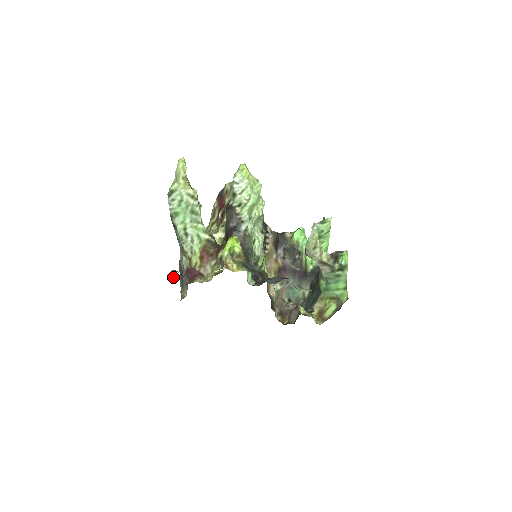
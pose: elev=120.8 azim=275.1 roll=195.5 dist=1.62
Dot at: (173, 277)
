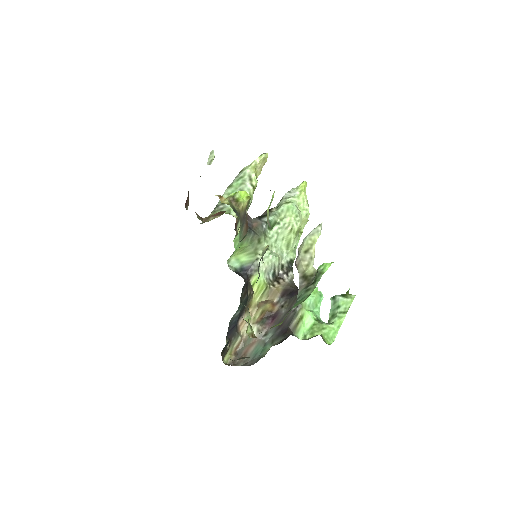
Dot at: occluded
